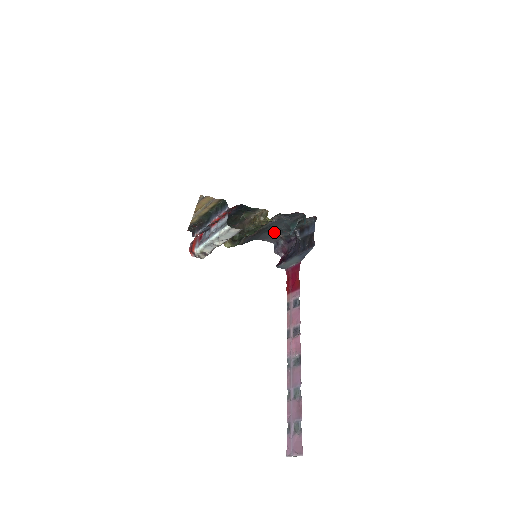
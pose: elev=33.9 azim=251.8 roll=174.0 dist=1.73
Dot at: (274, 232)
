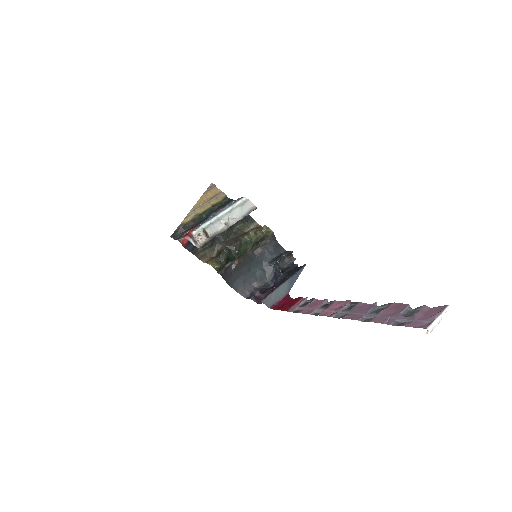
Dot at: (251, 277)
